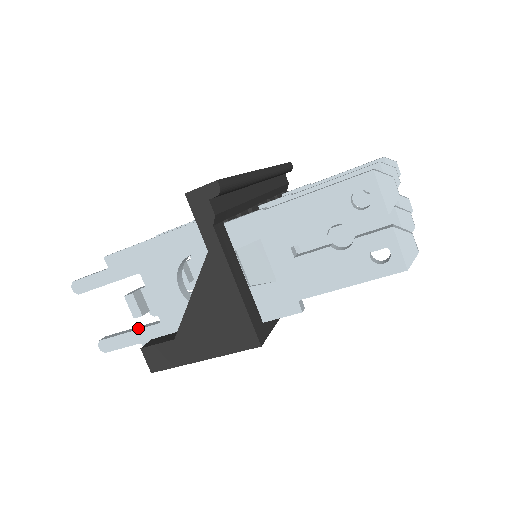
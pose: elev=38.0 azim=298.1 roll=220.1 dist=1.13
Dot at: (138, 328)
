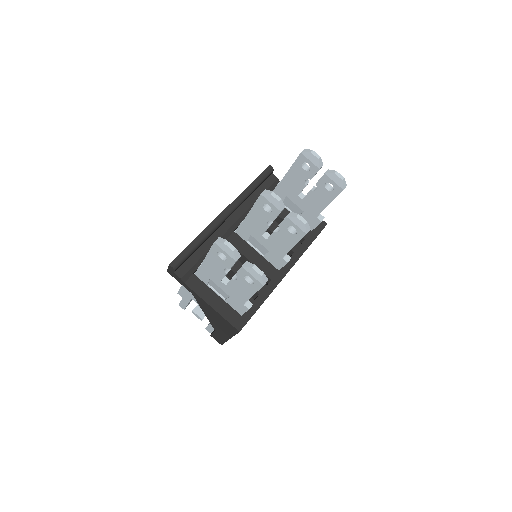
Dot at: occluded
